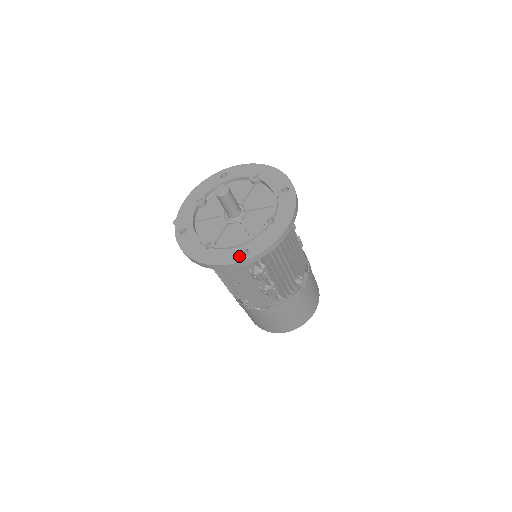
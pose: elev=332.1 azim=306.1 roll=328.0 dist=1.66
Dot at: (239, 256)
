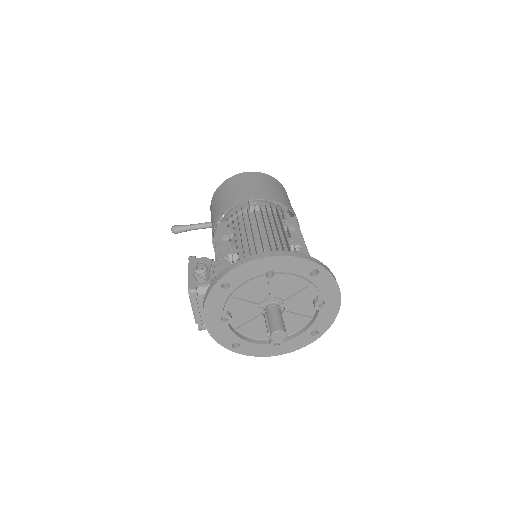
Dot at: (312, 338)
